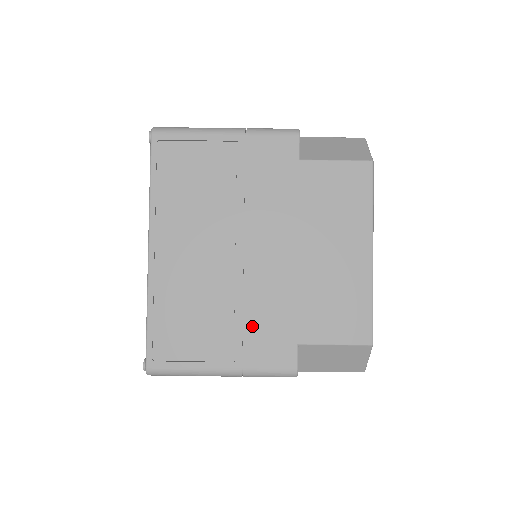
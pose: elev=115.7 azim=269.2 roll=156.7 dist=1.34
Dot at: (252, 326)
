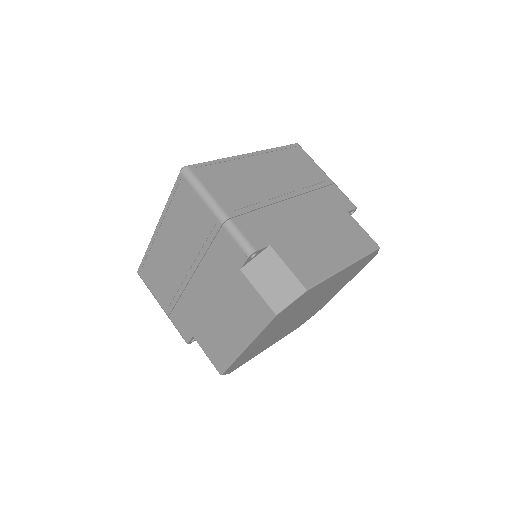
Dot at: (257, 215)
